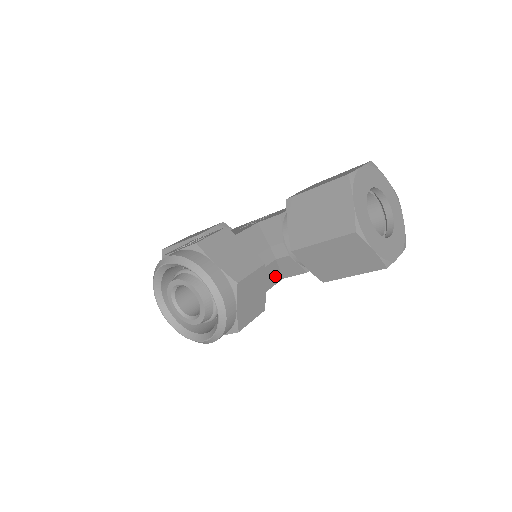
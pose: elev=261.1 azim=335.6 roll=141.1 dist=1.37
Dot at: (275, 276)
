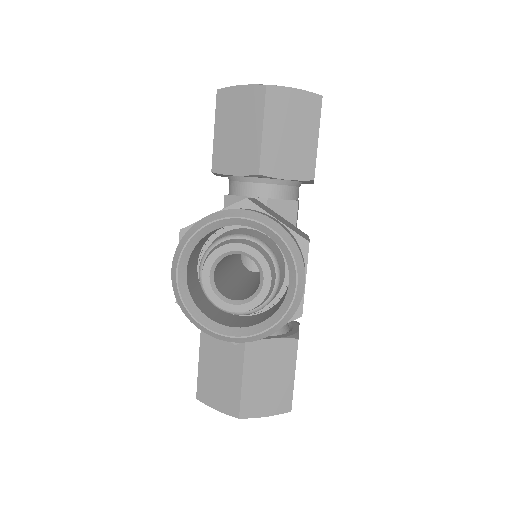
Dot at: occluded
